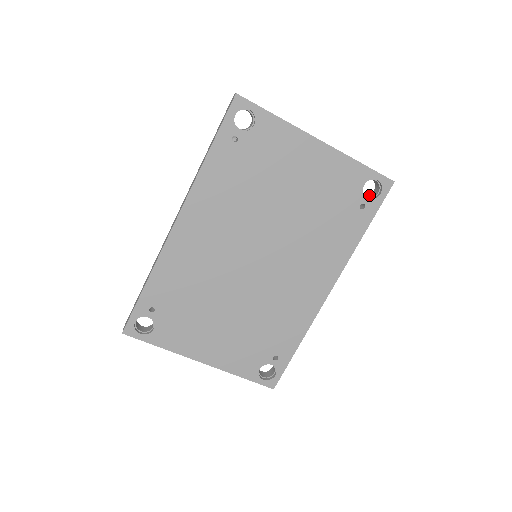
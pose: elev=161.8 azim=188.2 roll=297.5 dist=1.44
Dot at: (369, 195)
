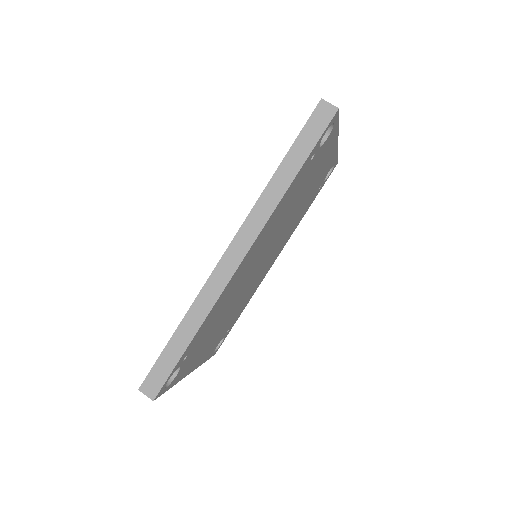
Dot at: occluded
